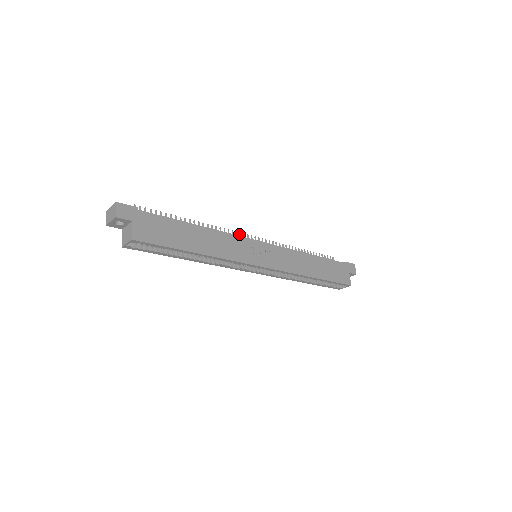
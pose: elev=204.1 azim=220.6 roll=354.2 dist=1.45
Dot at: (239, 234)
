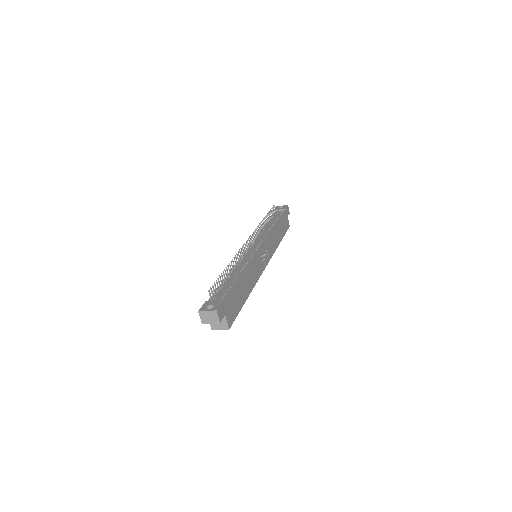
Dot at: occluded
